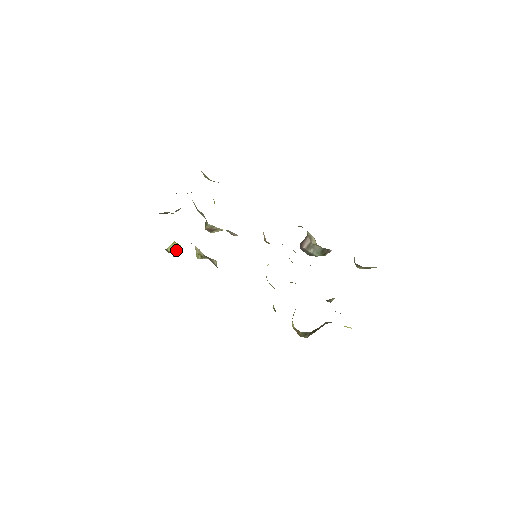
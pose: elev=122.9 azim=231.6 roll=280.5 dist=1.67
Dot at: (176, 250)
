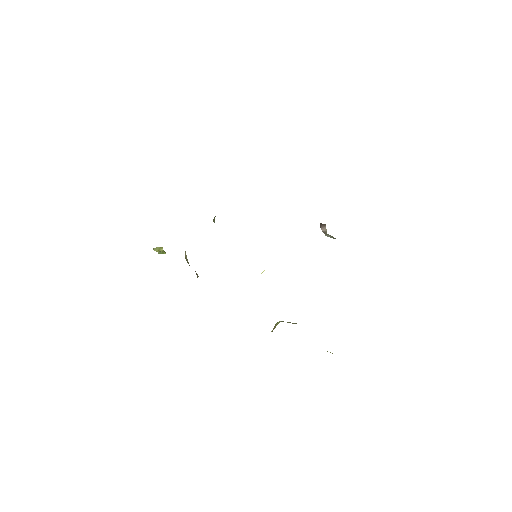
Dot at: (162, 253)
